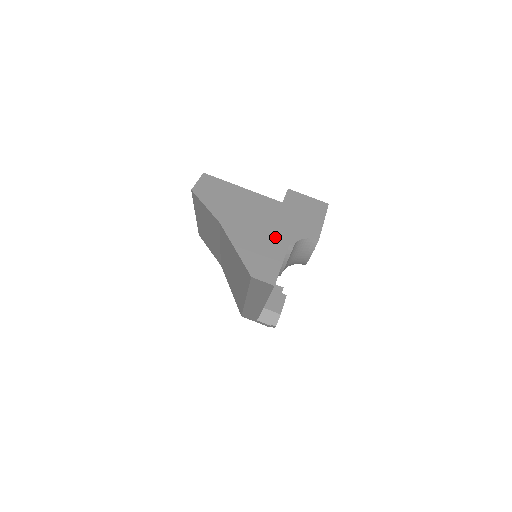
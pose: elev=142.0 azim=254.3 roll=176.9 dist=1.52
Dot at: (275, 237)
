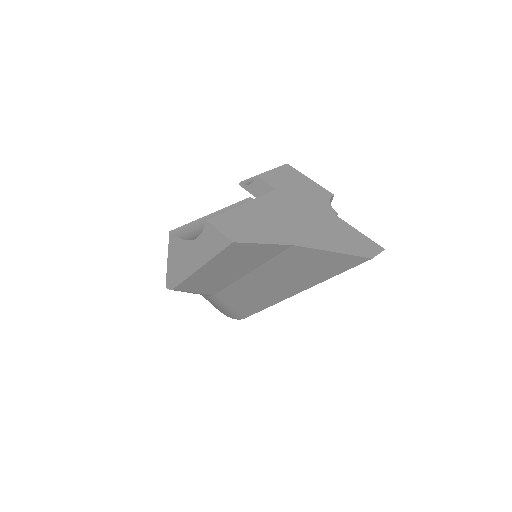
Dot at: (324, 218)
